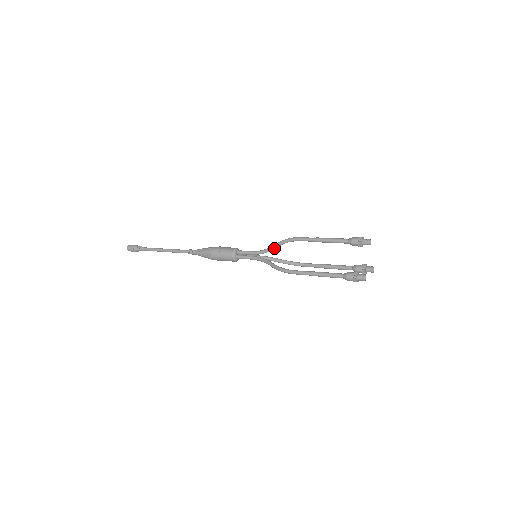
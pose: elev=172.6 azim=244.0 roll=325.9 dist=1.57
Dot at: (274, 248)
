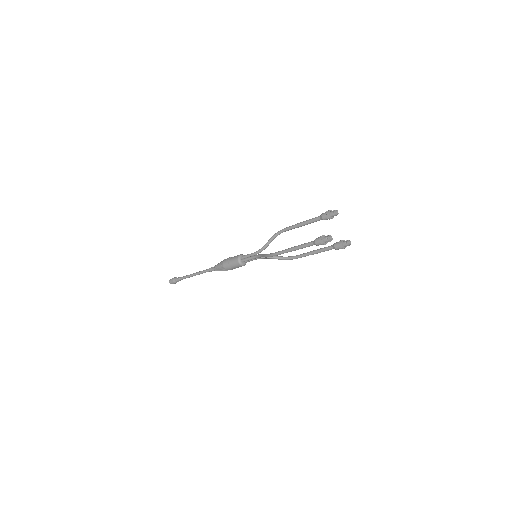
Dot at: (268, 244)
